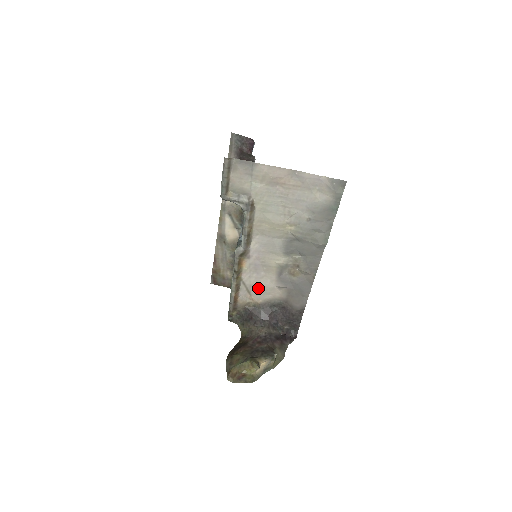
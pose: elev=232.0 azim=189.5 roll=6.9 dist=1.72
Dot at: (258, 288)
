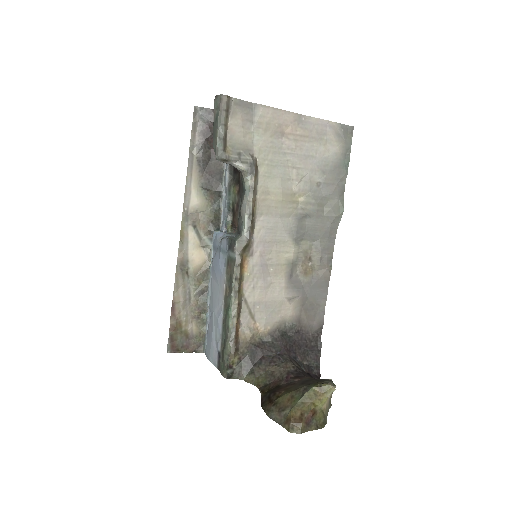
Dot at: (264, 306)
